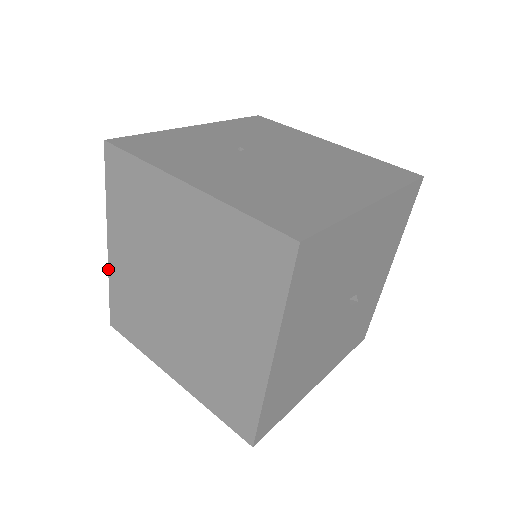
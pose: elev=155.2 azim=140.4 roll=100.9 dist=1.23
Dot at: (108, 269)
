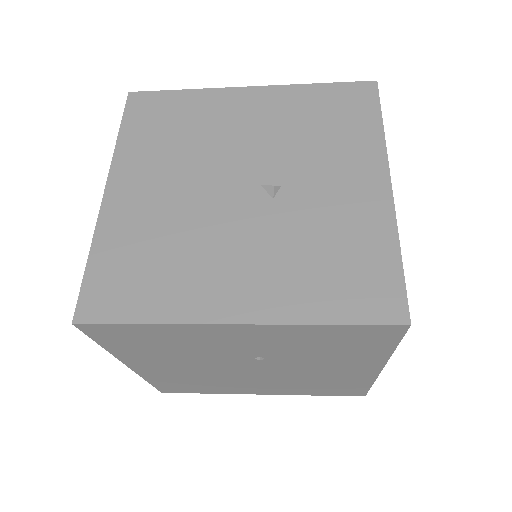
Dot at: occluded
